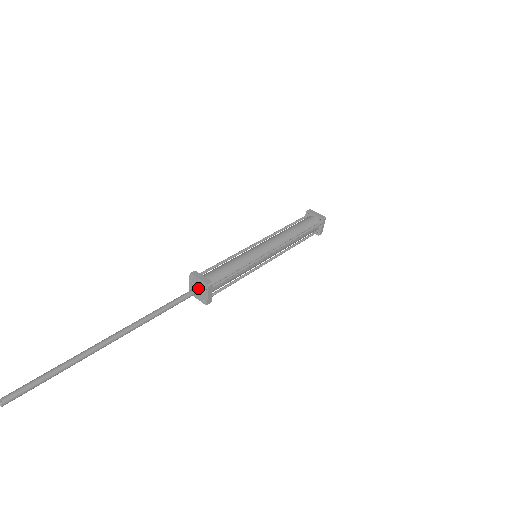
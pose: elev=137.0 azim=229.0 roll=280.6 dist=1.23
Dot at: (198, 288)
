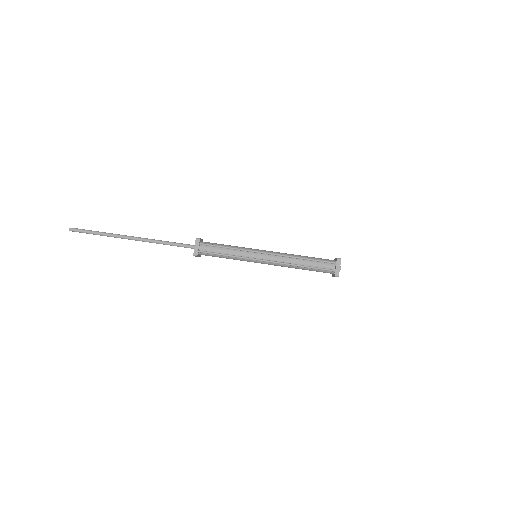
Dot at: occluded
